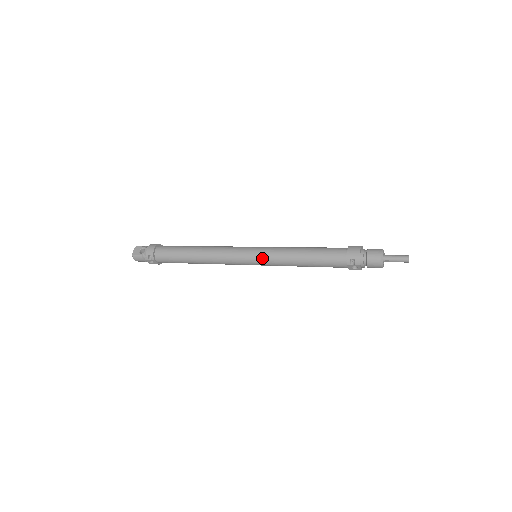
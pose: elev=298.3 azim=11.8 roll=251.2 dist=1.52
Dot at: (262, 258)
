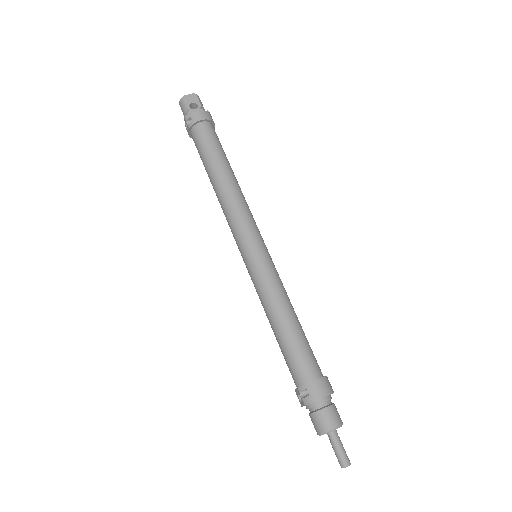
Dot at: (254, 268)
